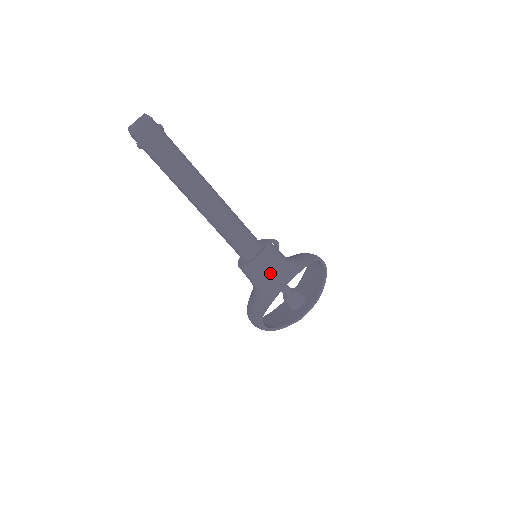
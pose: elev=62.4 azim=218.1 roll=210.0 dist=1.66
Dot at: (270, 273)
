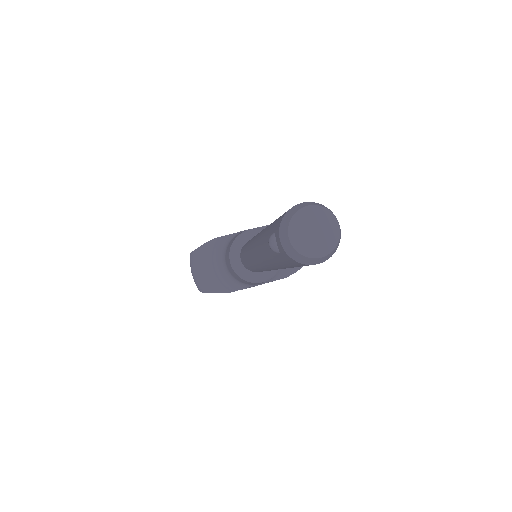
Dot at: (254, 284)
